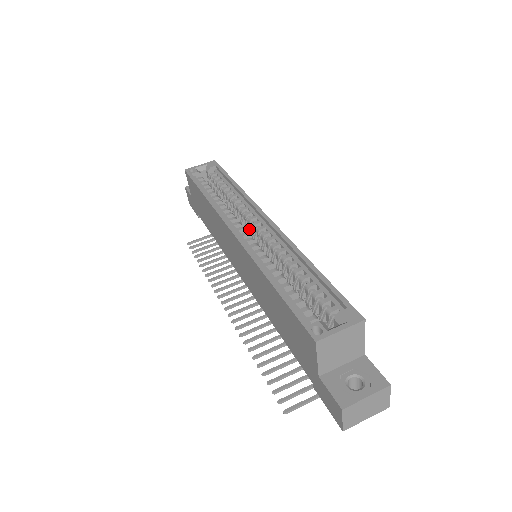
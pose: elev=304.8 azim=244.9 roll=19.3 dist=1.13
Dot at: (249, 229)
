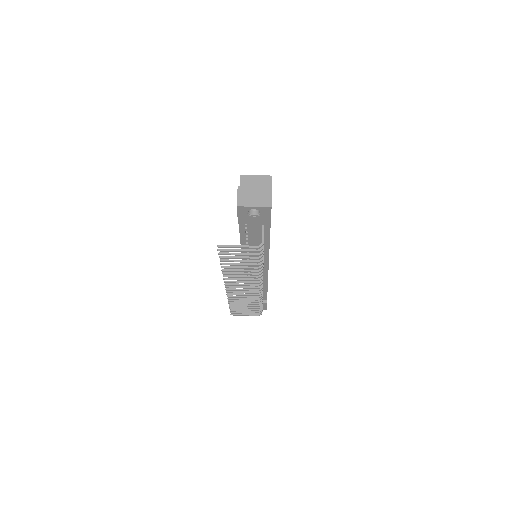
Dot at: occluded
